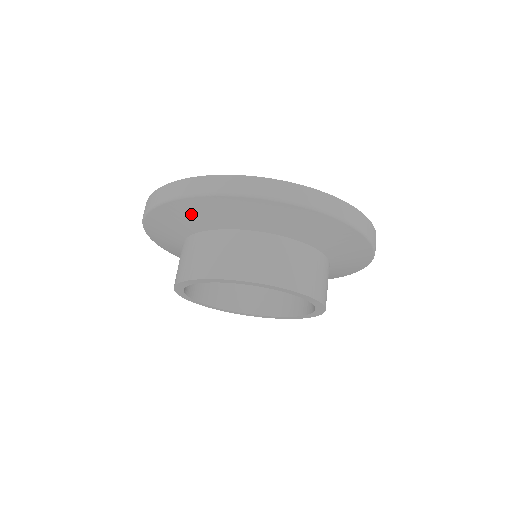
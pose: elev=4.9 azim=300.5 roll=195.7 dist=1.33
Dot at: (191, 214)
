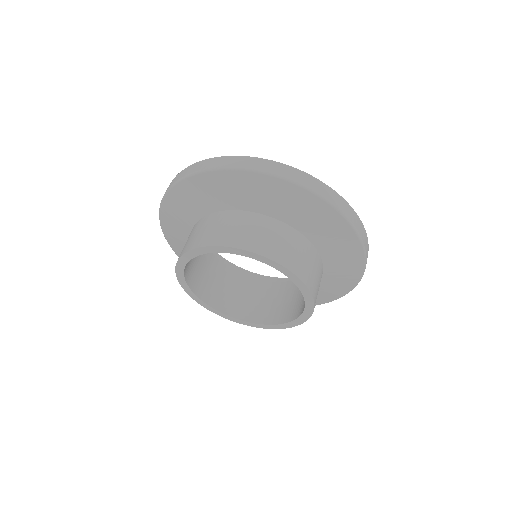
Dot at: (214, 190)
